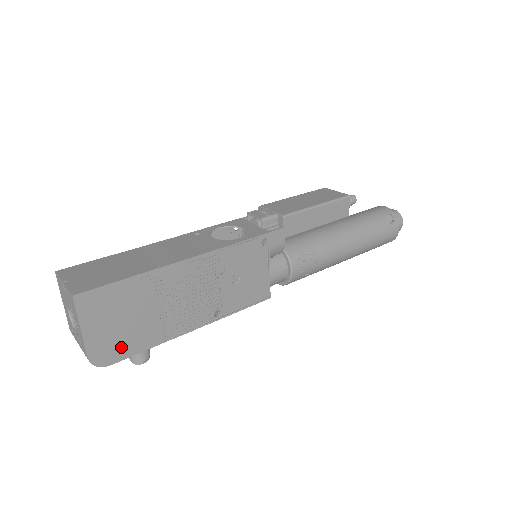
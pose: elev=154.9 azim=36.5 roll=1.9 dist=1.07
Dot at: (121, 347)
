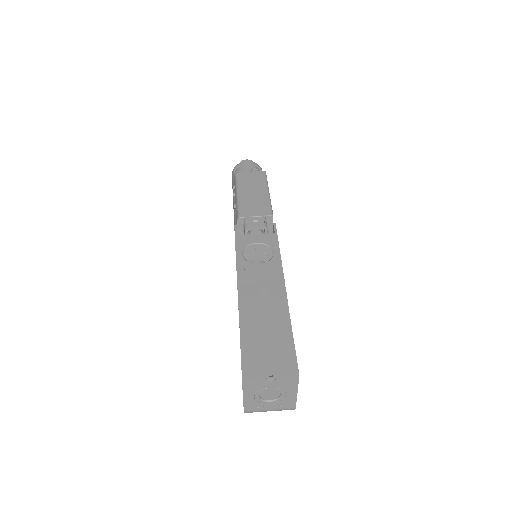
Dot at: occluded
